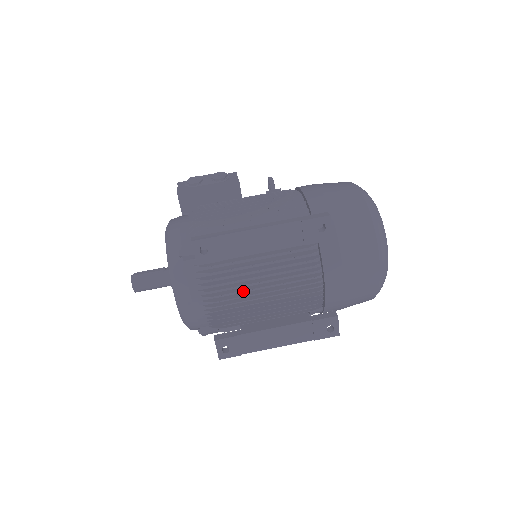
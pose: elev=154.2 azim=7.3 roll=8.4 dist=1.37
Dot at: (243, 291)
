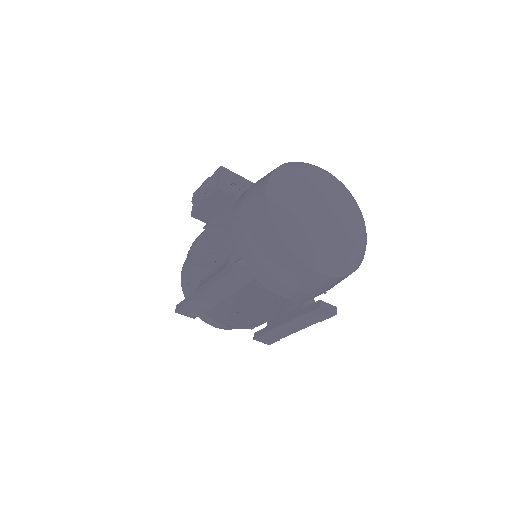
Dot at: occluded
